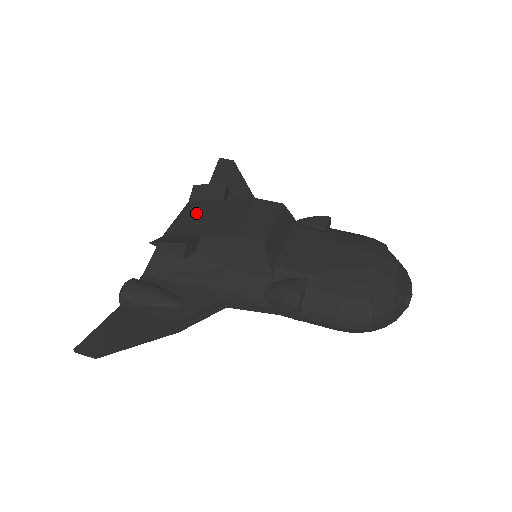
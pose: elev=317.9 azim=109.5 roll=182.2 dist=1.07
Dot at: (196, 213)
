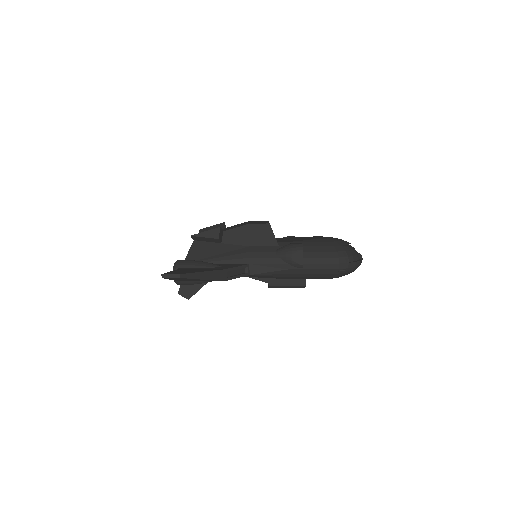
Dot at: occluded
